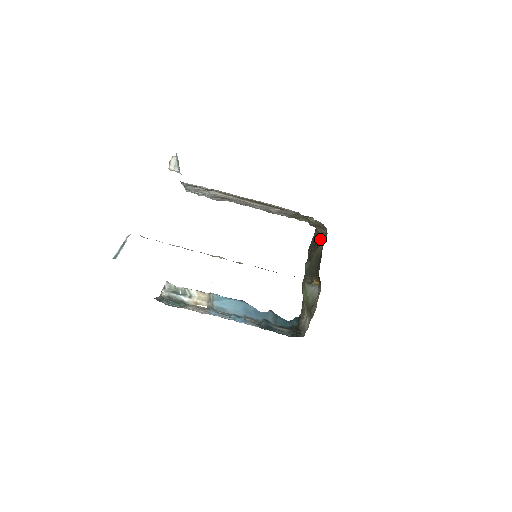
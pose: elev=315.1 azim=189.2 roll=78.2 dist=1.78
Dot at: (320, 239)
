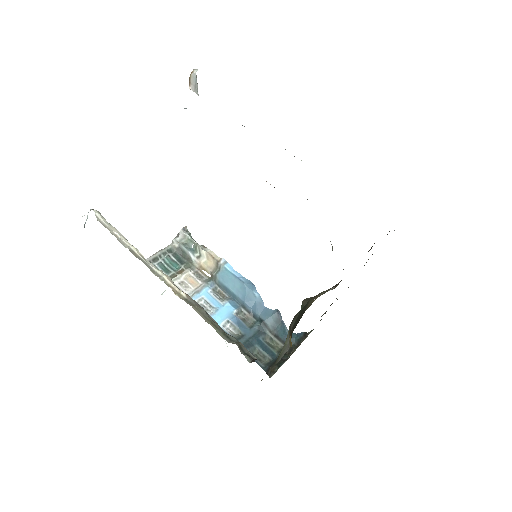
Dot at: occluded
